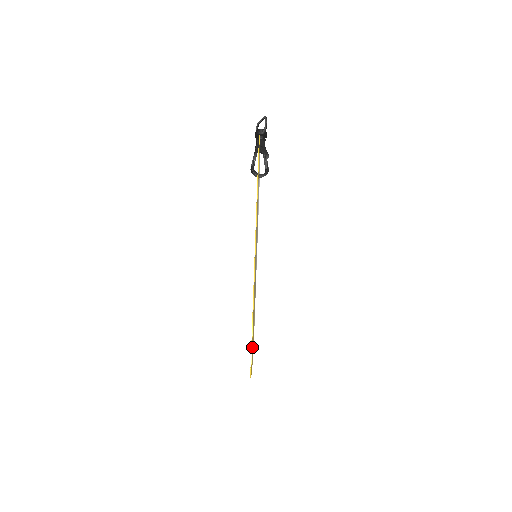
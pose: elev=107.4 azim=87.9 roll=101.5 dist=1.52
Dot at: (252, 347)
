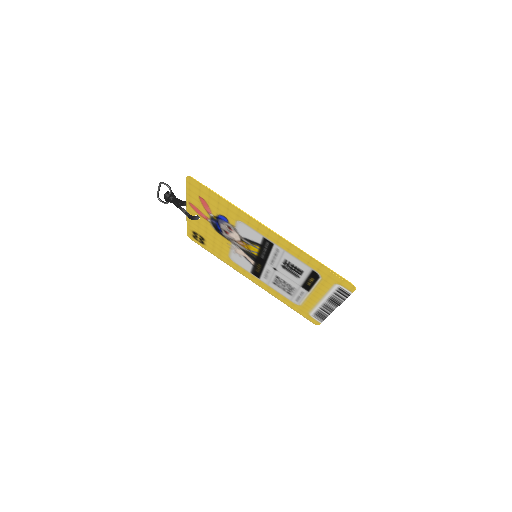
Dot at: (330, 283)
